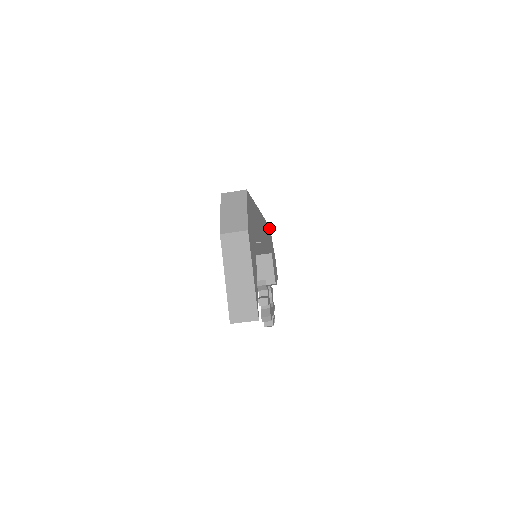
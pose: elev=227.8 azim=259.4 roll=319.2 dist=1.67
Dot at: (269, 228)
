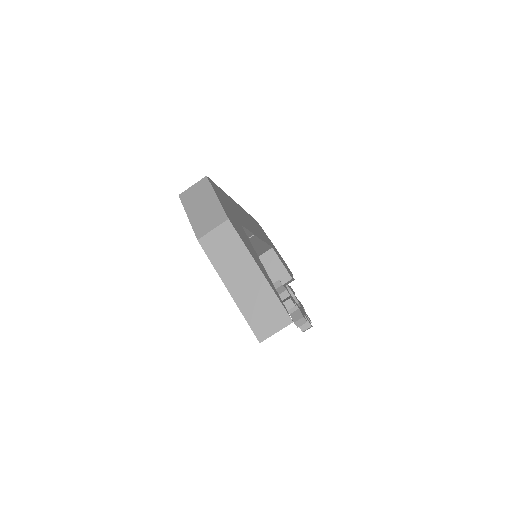
Dot at: occluded
